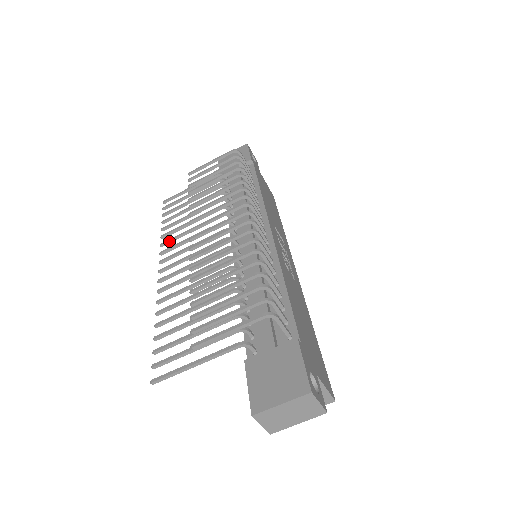
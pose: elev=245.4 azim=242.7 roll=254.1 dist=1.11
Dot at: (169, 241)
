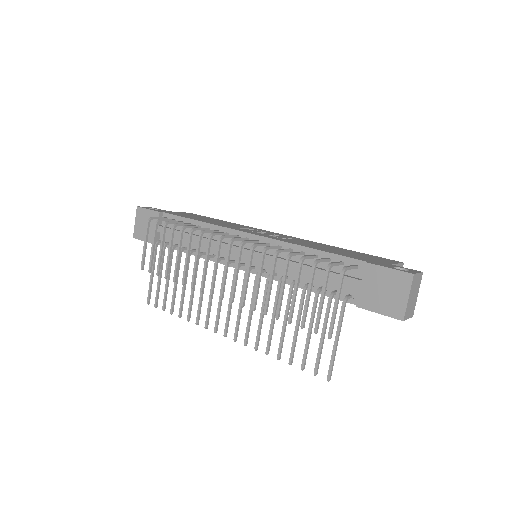
Dot at: (198, 316)
